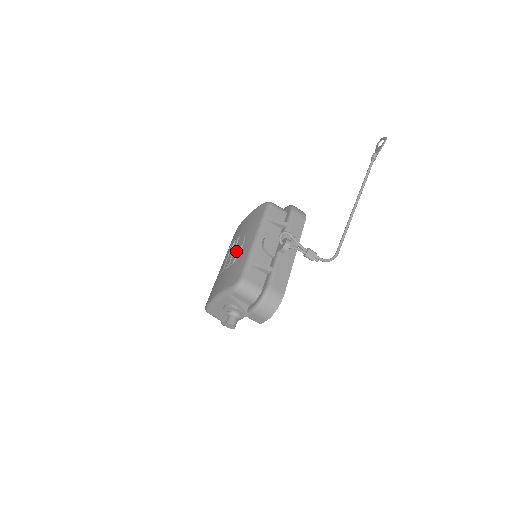
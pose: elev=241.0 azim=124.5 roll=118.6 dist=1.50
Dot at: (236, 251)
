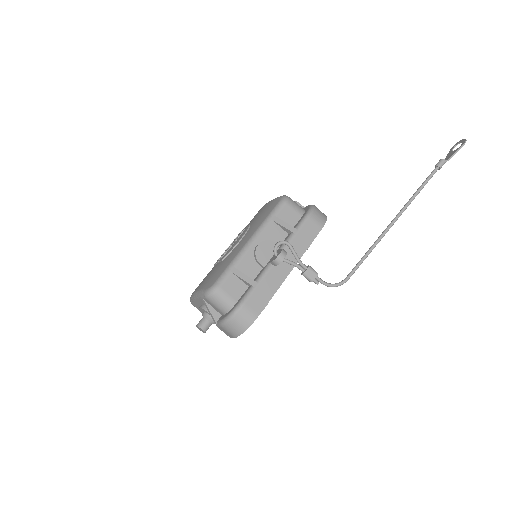
Dot at: (231, 247)
